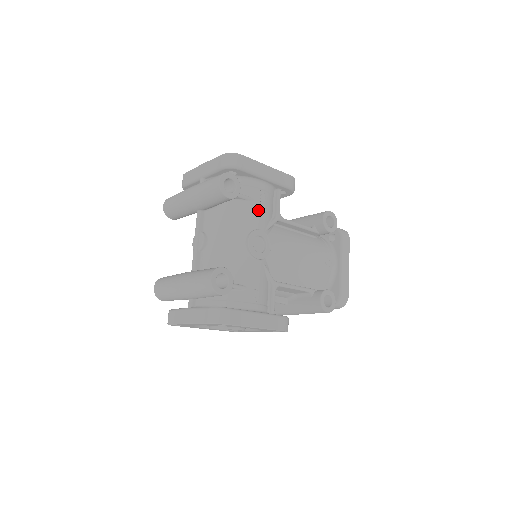
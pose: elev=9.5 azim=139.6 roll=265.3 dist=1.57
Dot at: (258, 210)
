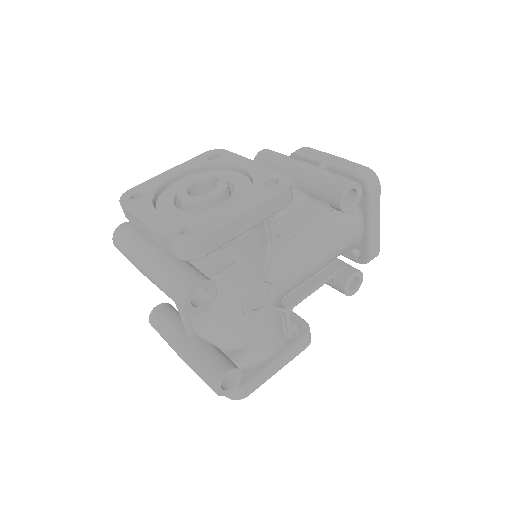
Dot at: (247, 266)
